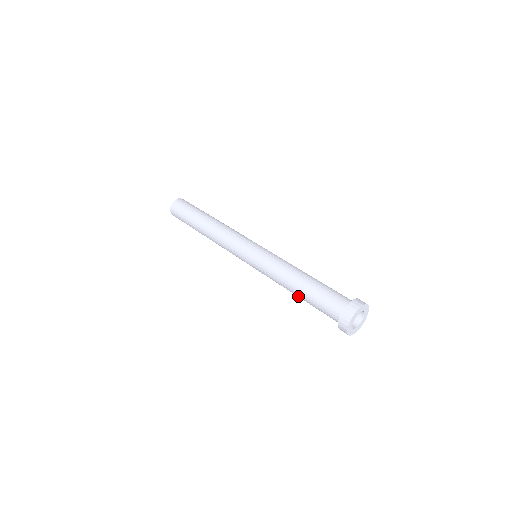
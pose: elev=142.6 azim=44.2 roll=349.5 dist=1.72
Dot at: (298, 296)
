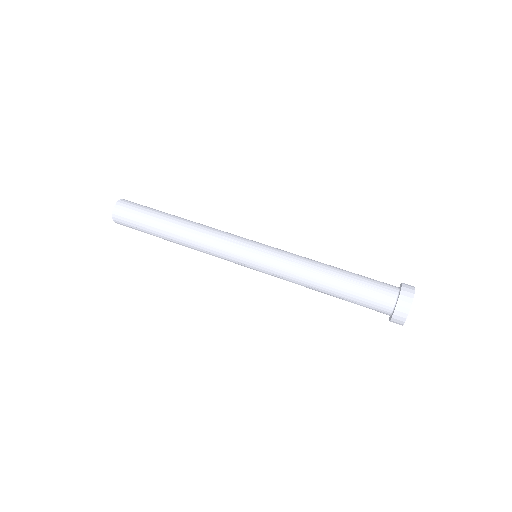
Dot at: occluded
